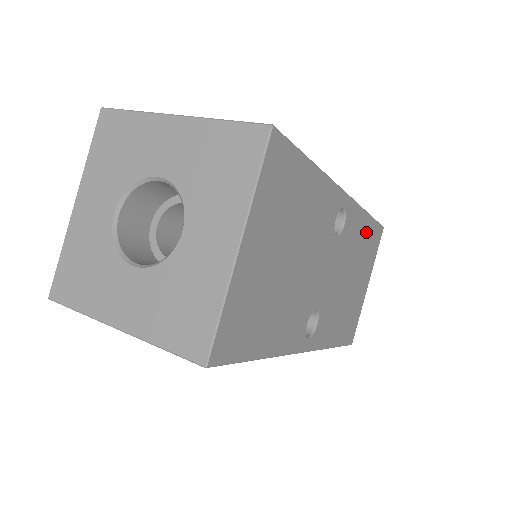
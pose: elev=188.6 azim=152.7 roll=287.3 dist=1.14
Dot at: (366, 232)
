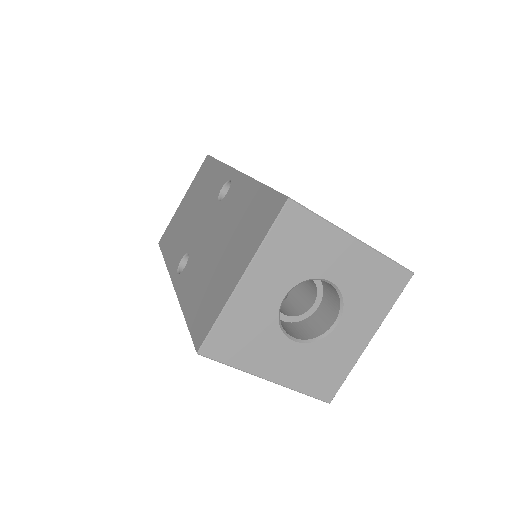
Dot at: occluded
